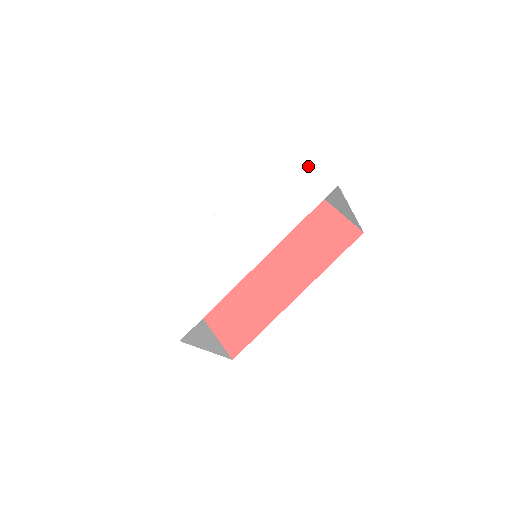
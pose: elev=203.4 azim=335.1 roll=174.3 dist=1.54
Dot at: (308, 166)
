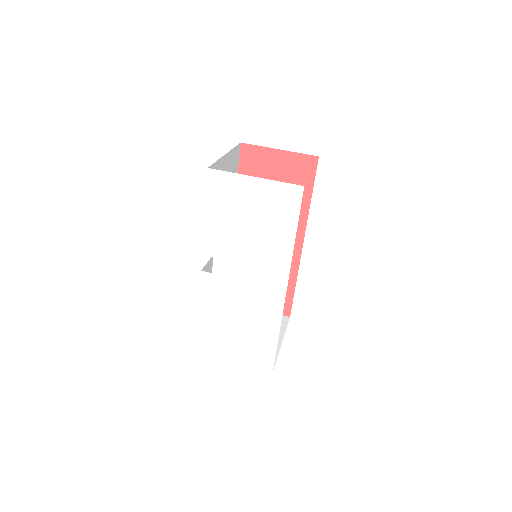
Dot at: (258, 182)
